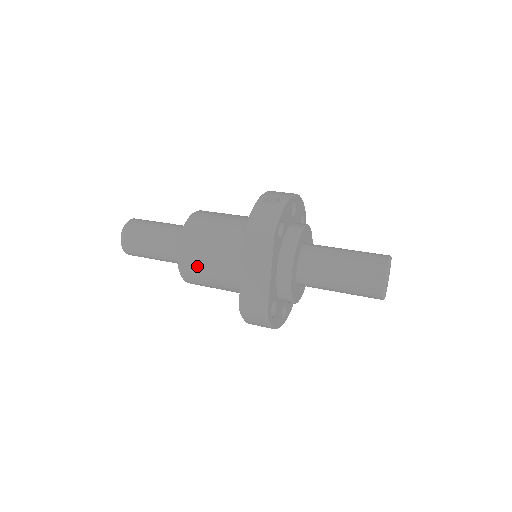
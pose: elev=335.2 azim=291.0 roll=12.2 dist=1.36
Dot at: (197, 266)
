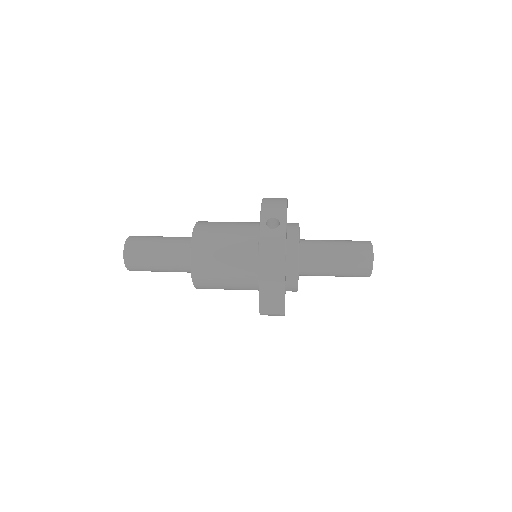
Dot at: (212, 282)
